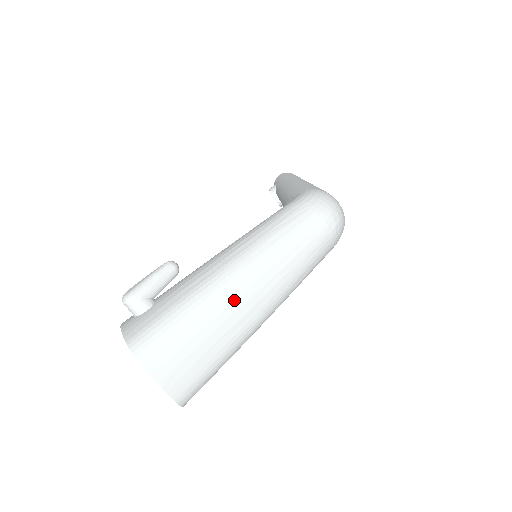
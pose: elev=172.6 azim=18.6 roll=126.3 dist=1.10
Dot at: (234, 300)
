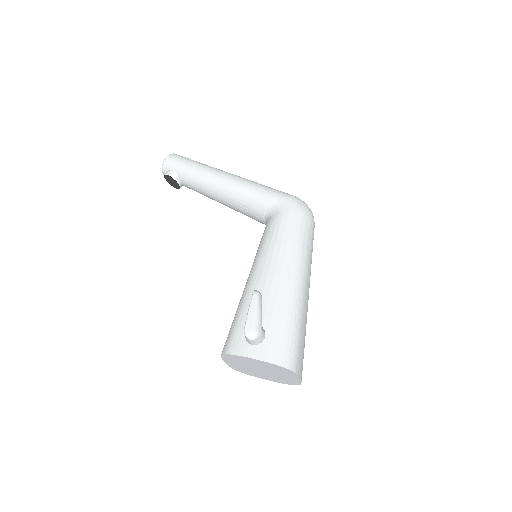
Dot at: (306, 302)
